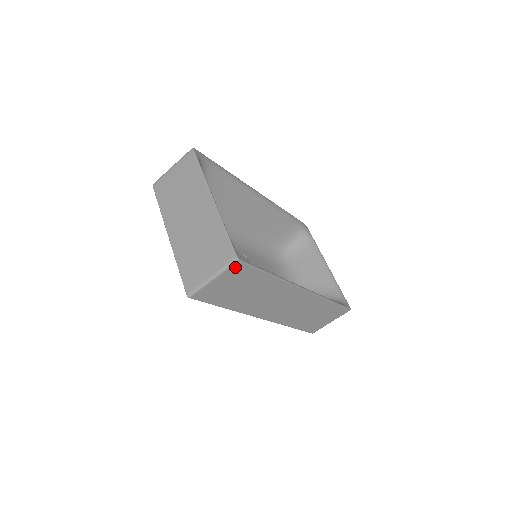
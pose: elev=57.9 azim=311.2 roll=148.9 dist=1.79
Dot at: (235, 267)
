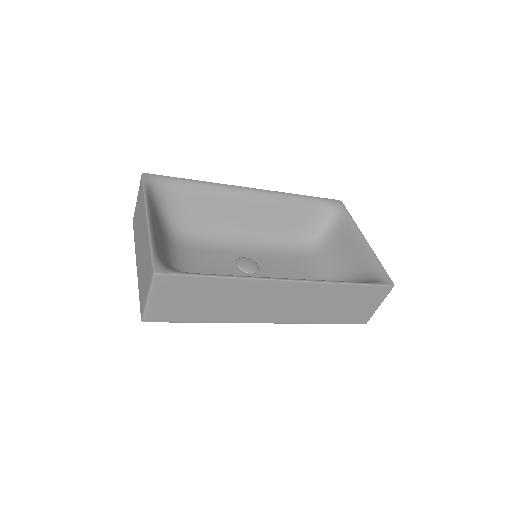
Dot at: (160, 281)
